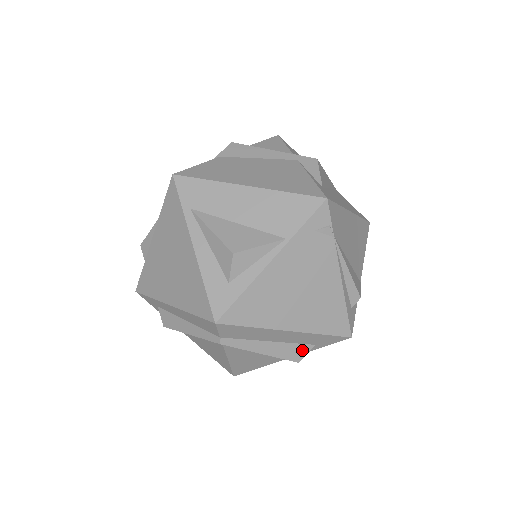
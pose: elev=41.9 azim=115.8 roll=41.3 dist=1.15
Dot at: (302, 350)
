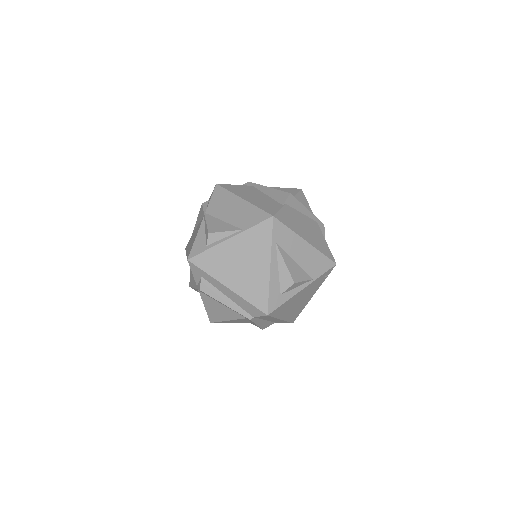
Dot at: (269, 324)
